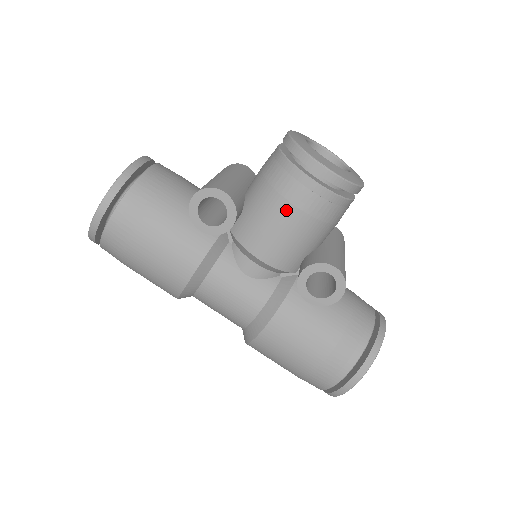
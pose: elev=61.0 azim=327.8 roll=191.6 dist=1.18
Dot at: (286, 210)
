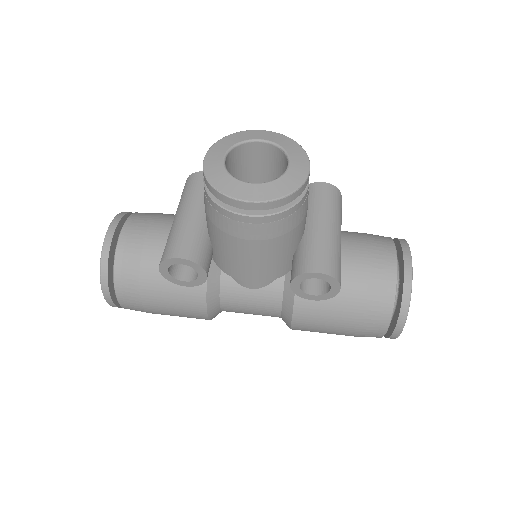
Dot at: (242, 245)
